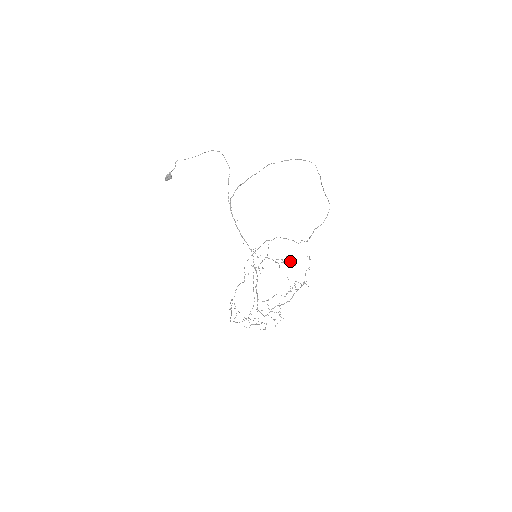
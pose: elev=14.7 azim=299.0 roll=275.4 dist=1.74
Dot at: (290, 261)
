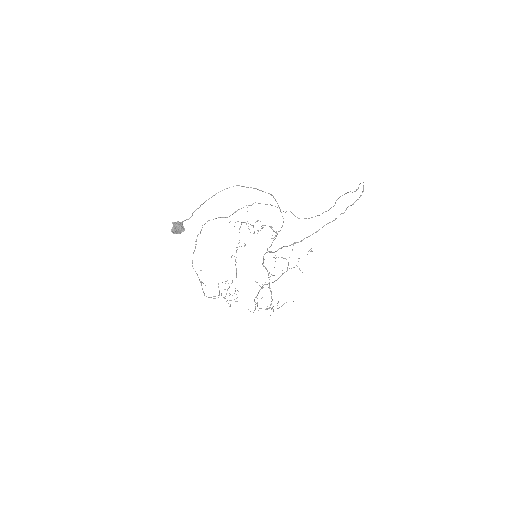
Dot at: occluded
